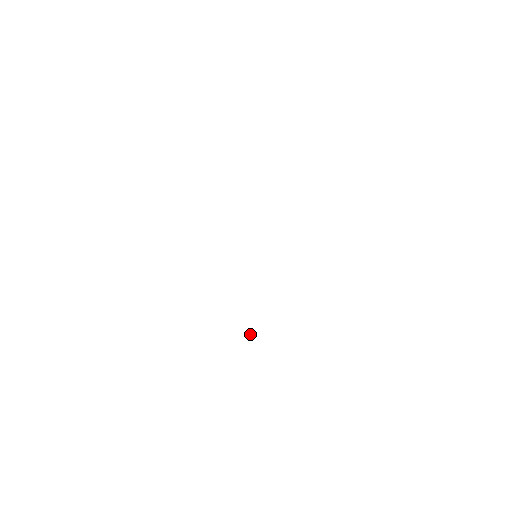
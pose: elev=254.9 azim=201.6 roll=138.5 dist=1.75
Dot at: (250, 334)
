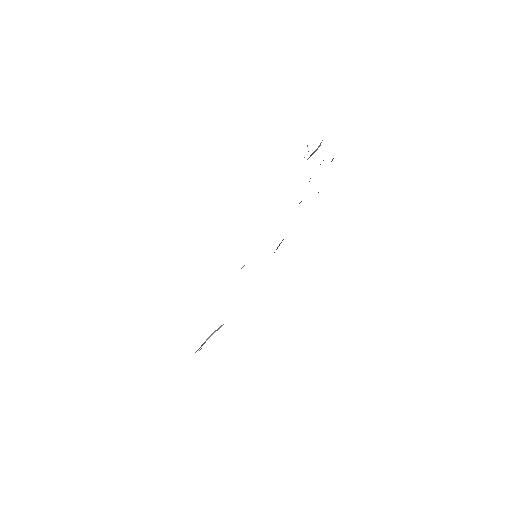
Dot at: occluded
